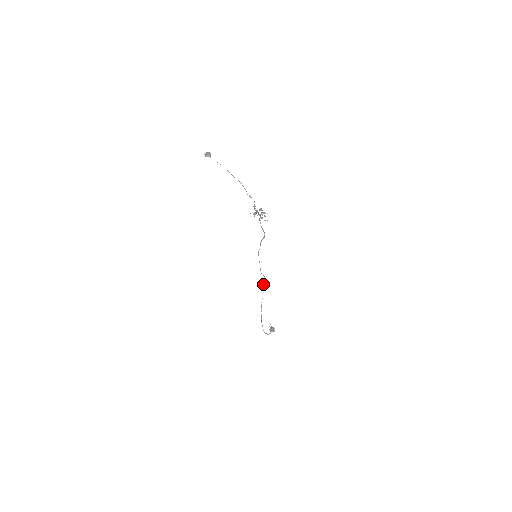
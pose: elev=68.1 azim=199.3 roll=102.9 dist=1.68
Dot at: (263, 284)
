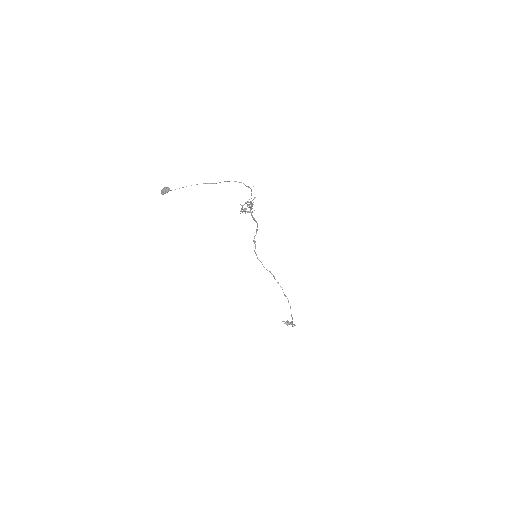
Dot at: (274, 278)
